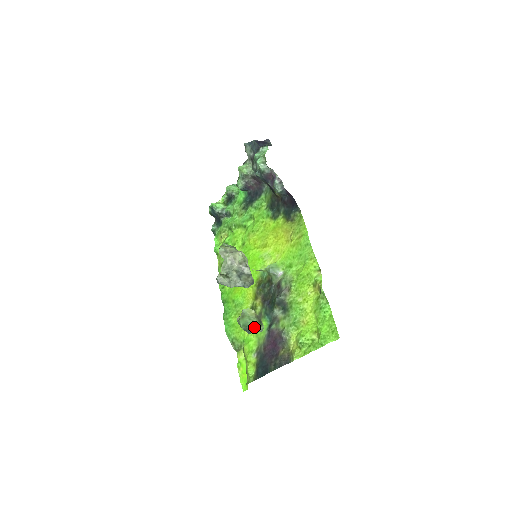
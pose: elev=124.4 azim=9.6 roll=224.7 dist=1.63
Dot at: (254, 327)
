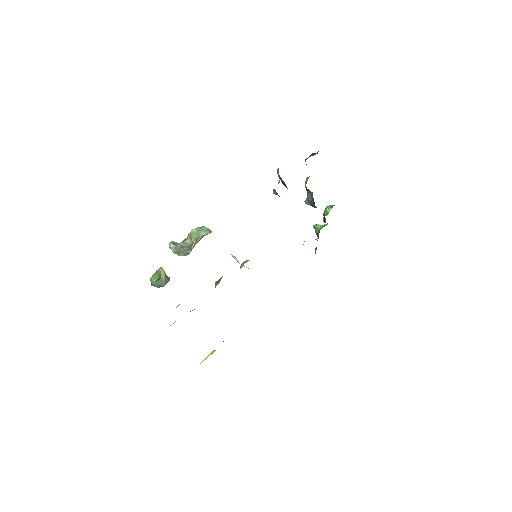
Dot at: (153, 280)
